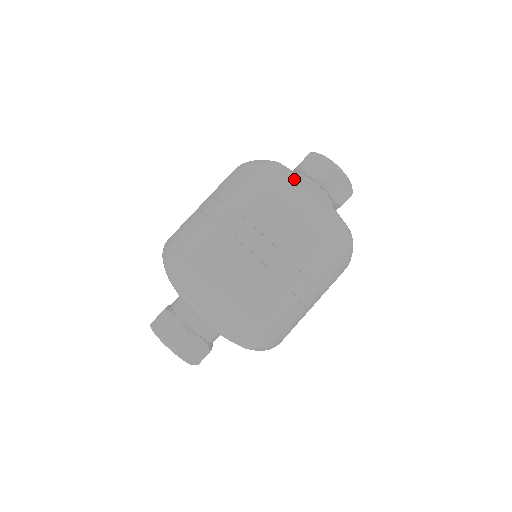
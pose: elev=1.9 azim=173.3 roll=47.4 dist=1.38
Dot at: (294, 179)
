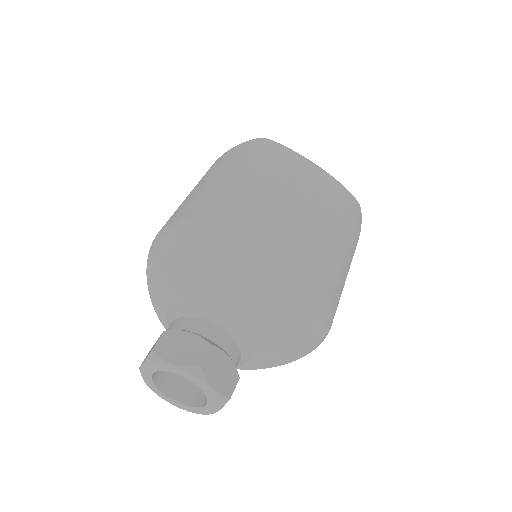
Dot at: occluded
